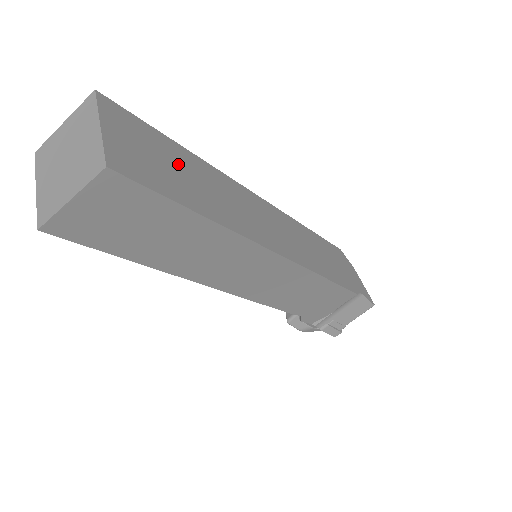
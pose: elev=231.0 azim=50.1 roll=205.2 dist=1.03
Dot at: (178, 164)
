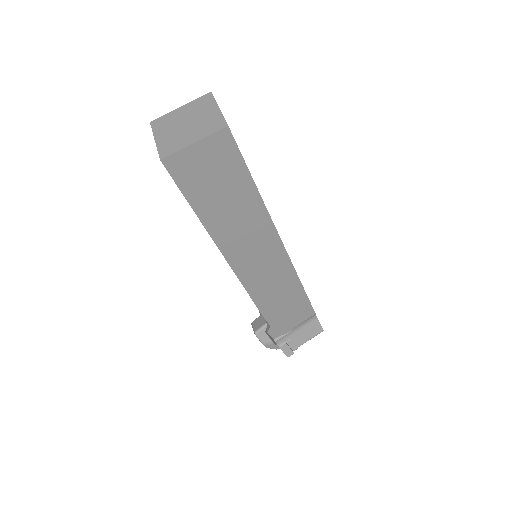
Dot at: occluded
